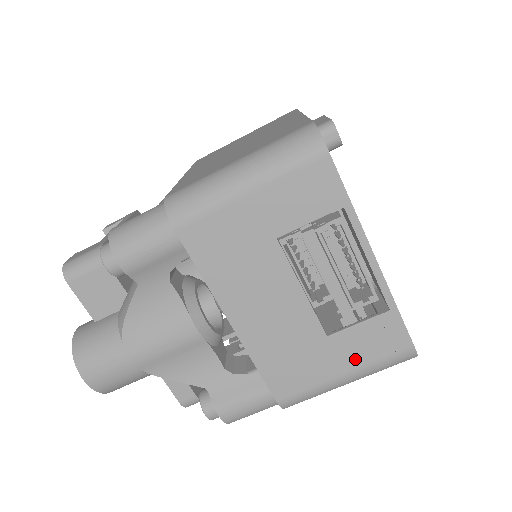
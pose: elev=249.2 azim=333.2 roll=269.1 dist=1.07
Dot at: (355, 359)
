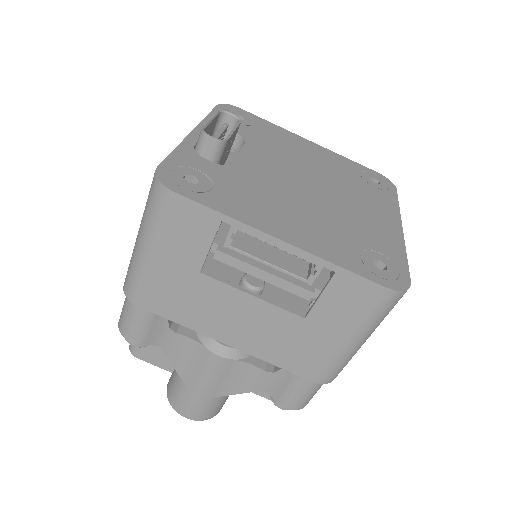
Dot at: (345, 324)
